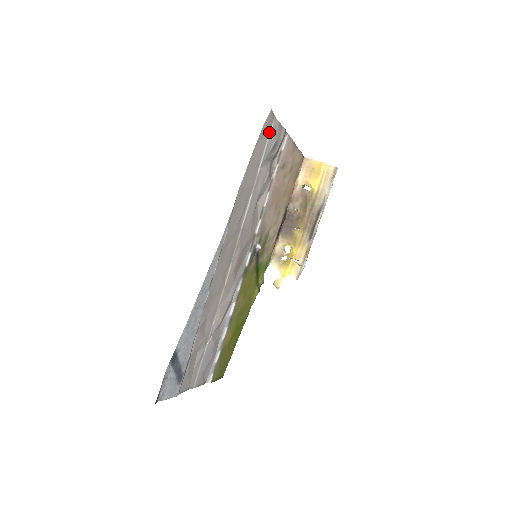
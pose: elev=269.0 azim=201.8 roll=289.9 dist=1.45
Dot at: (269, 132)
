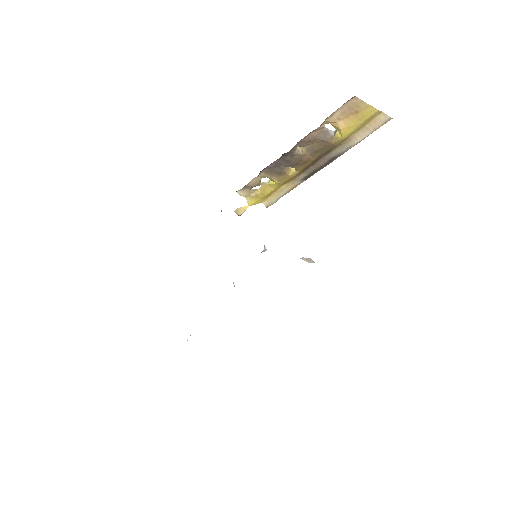
Dot at: occluded
